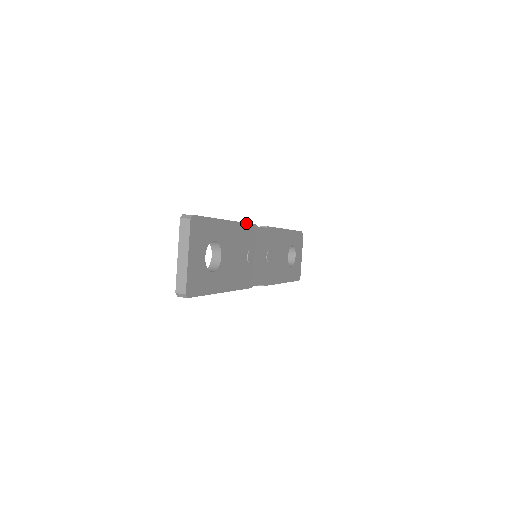
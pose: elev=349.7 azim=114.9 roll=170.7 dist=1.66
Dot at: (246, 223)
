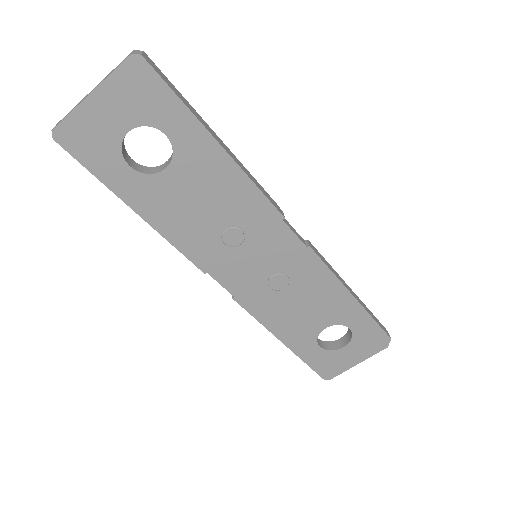
Dot at: (261, 190)
